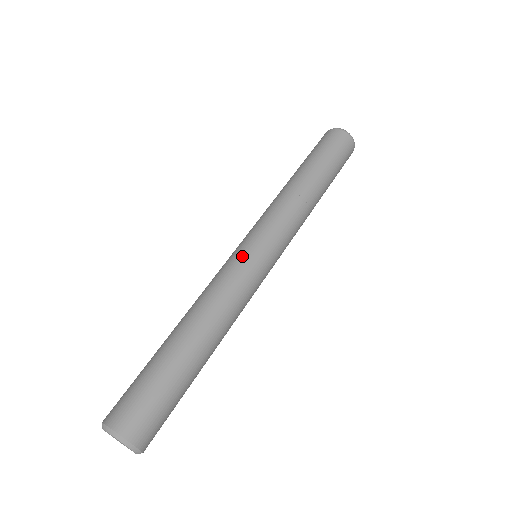
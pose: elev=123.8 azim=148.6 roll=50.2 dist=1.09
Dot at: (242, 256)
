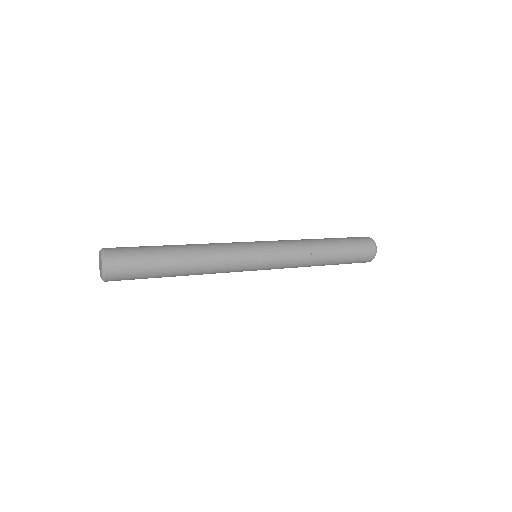
Dot at: occluded
